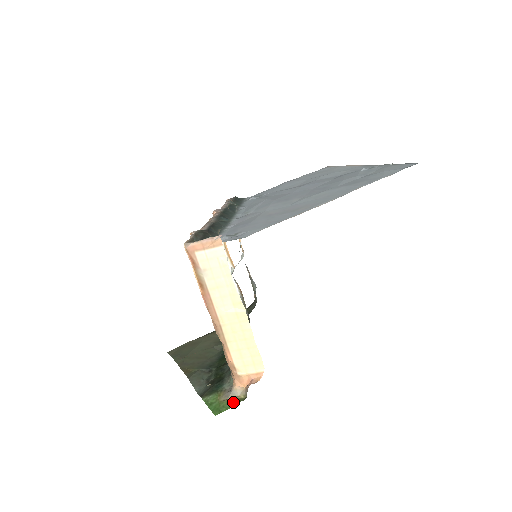
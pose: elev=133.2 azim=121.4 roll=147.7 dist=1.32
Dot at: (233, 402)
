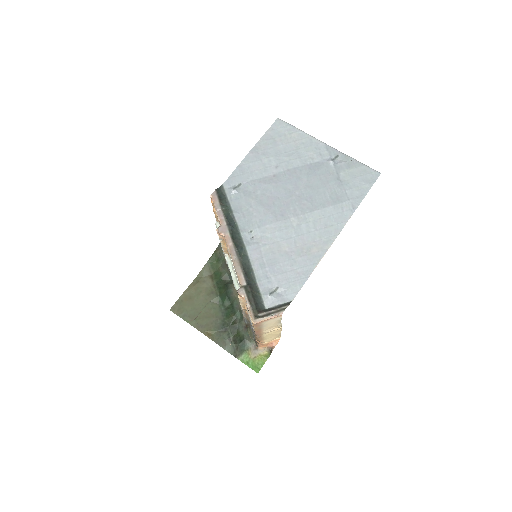
Dot at: (263, 359)
